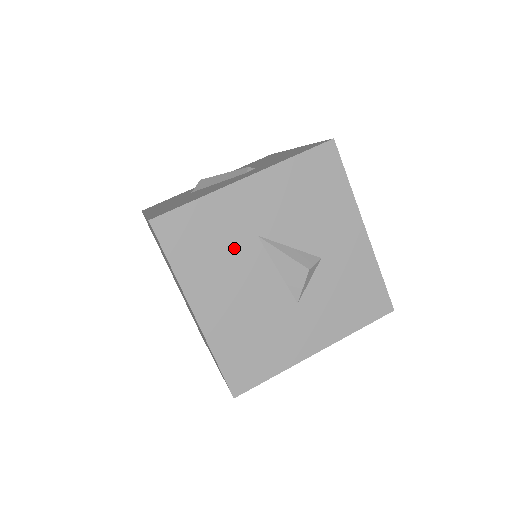
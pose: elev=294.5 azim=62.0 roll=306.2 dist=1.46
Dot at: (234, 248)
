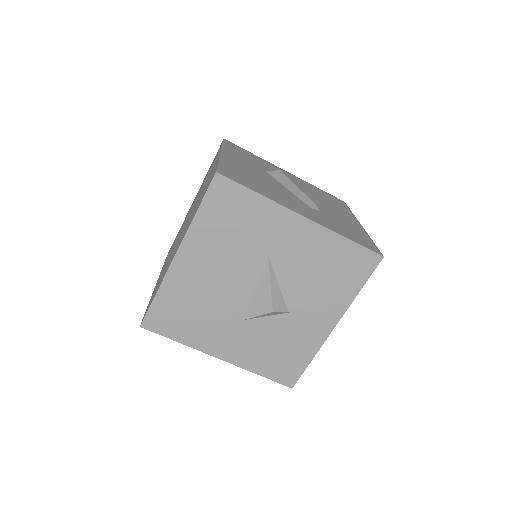
Dot at: (246, 247)
